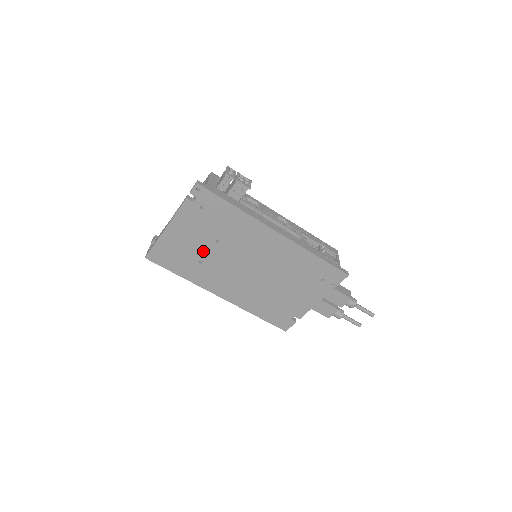
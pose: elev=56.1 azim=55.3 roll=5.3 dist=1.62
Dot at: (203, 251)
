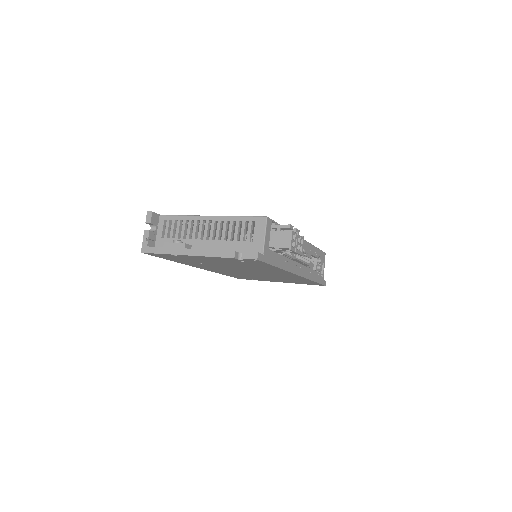
Dot at: (213, 263)
